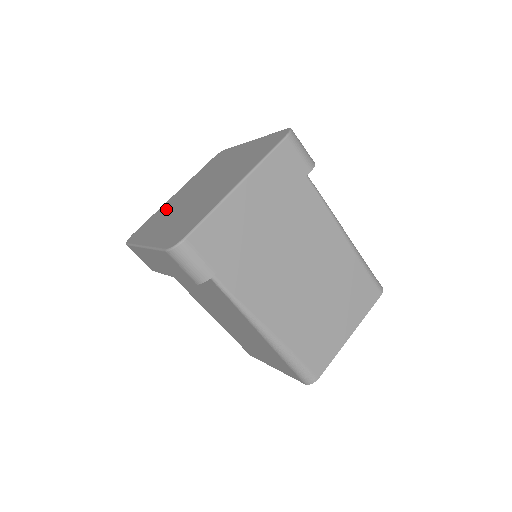
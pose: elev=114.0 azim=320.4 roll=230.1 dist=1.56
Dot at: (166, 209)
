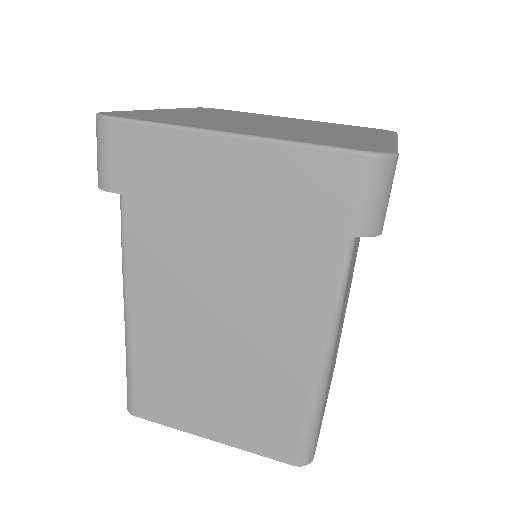
Dot at: (184, 115)
